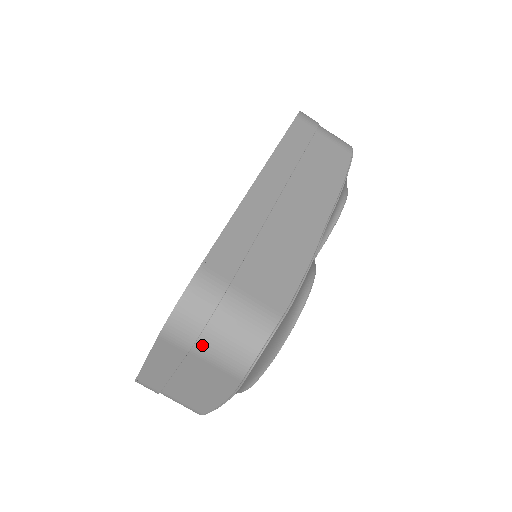
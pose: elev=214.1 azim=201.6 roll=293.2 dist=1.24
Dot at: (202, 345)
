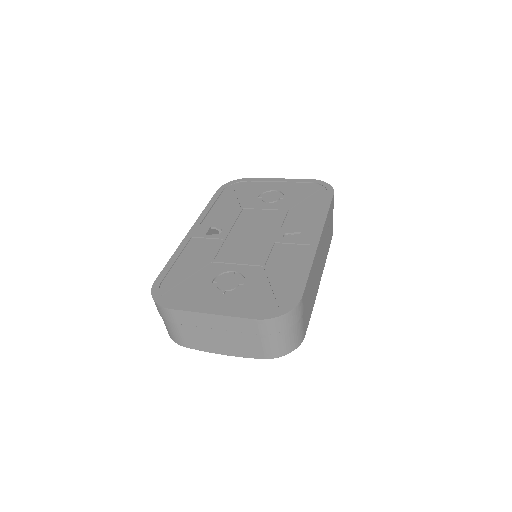
Dot at: (271, 337)
